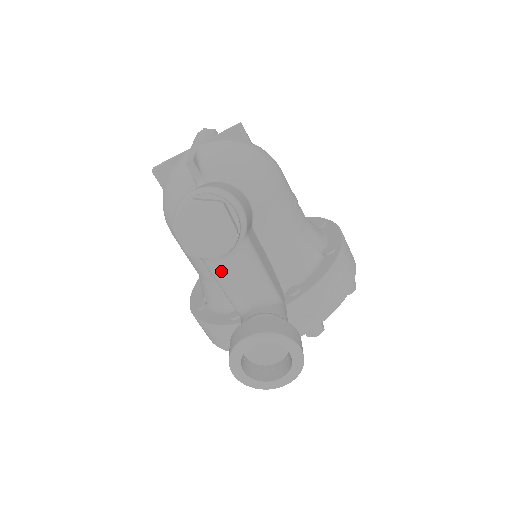
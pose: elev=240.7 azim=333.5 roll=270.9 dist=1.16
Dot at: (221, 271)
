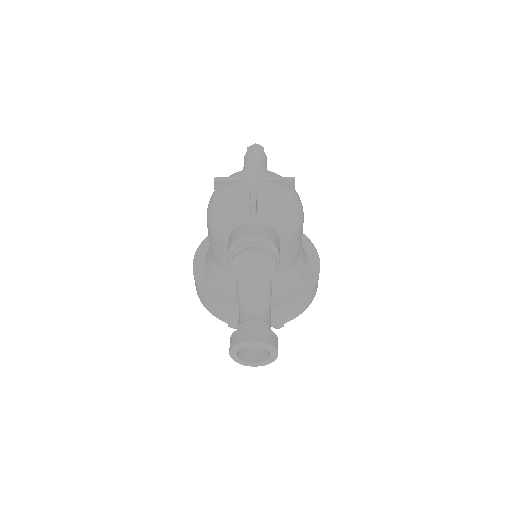
Dot at: (245, 286)
